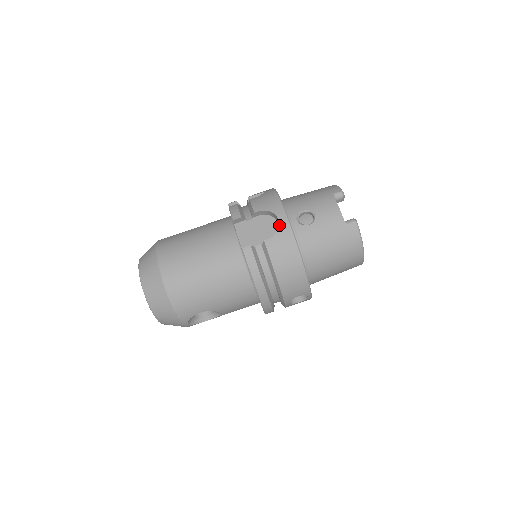
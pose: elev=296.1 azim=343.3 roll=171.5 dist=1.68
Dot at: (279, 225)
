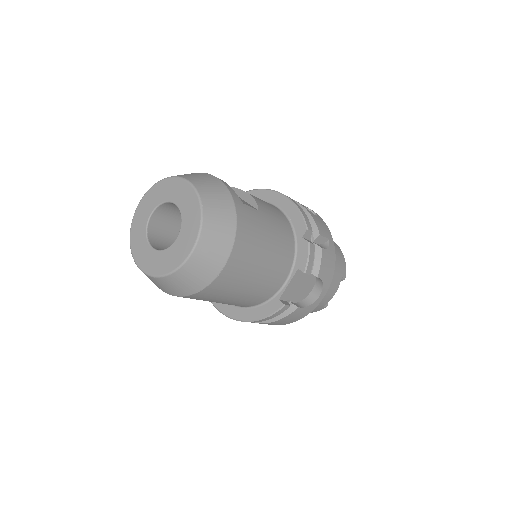
Dot at: (315, 302)
